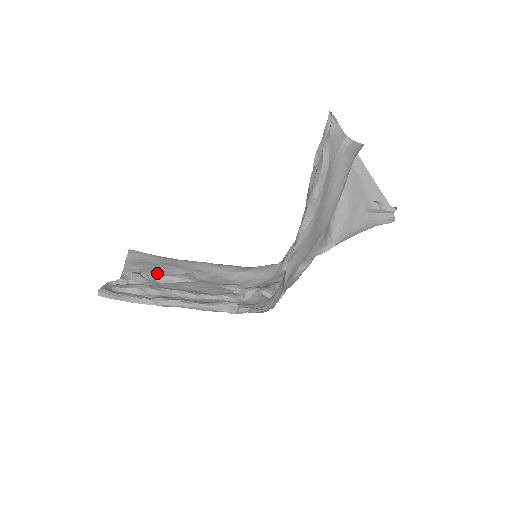
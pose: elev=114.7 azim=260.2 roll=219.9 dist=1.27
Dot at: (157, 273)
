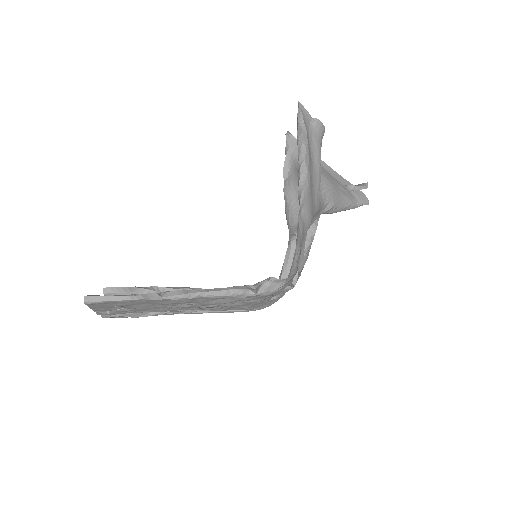
Dot at: occluded
